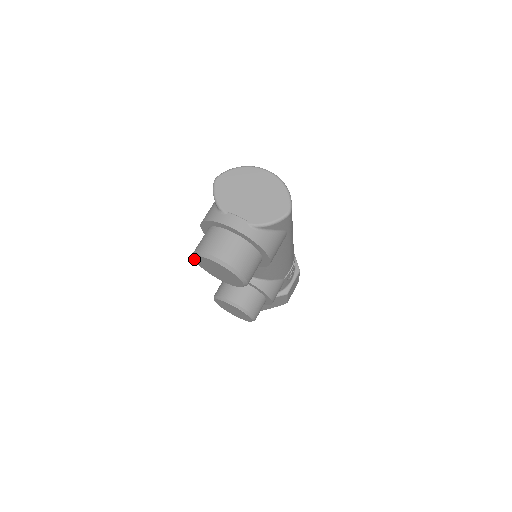
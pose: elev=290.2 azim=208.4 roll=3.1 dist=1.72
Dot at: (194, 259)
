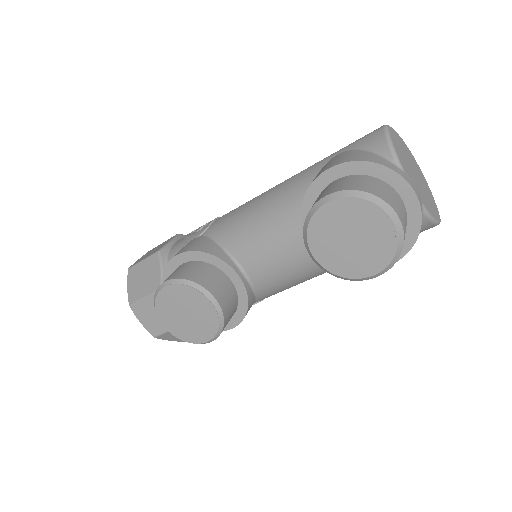
Dot at: (329, 200)
